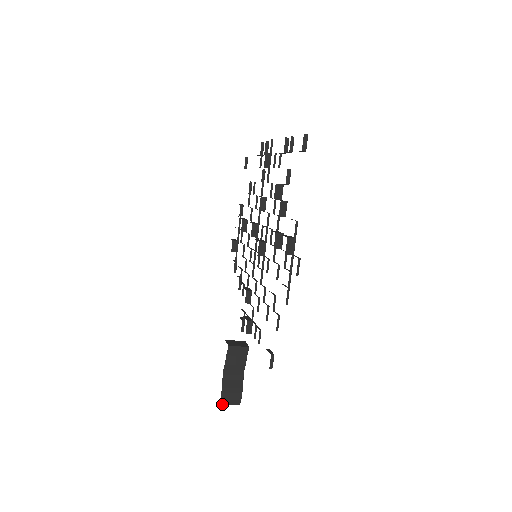
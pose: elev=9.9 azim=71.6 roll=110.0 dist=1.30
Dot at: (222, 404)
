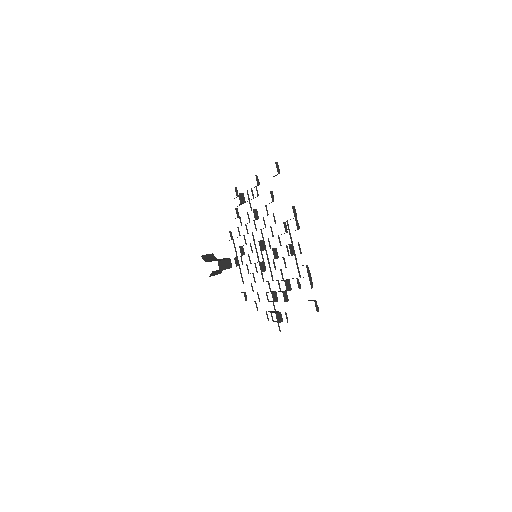
Dot at: occluded
